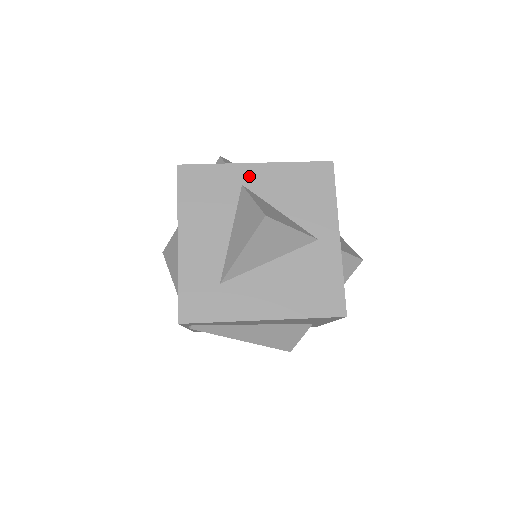
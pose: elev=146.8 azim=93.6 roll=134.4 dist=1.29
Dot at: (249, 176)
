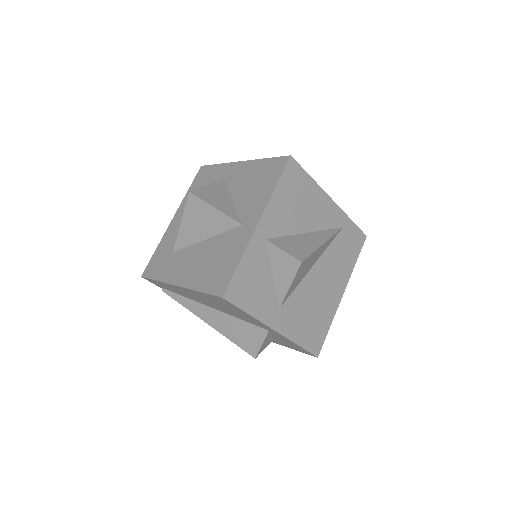
Dot at: (231, 172)
